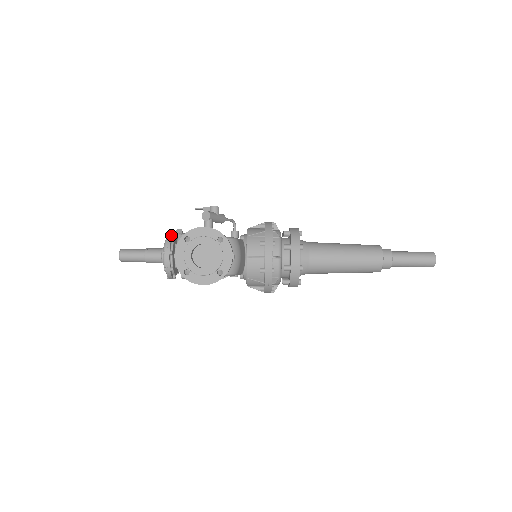
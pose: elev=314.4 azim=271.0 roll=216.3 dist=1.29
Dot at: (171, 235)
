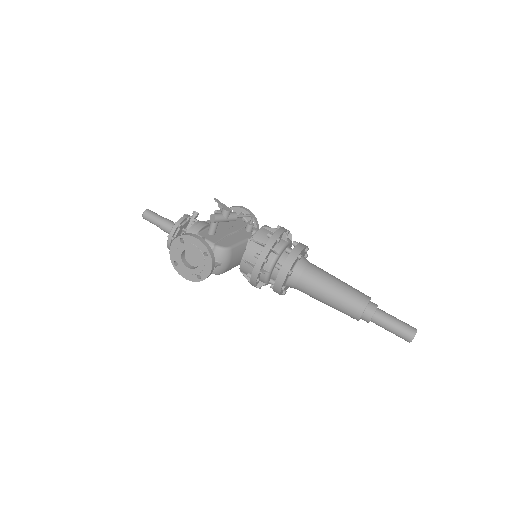
Dot at: (180, 222)
